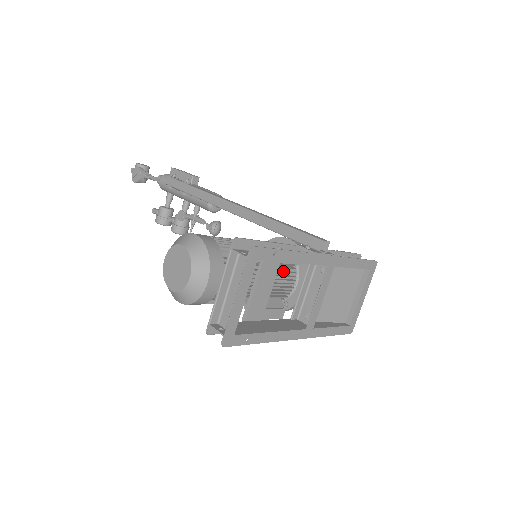
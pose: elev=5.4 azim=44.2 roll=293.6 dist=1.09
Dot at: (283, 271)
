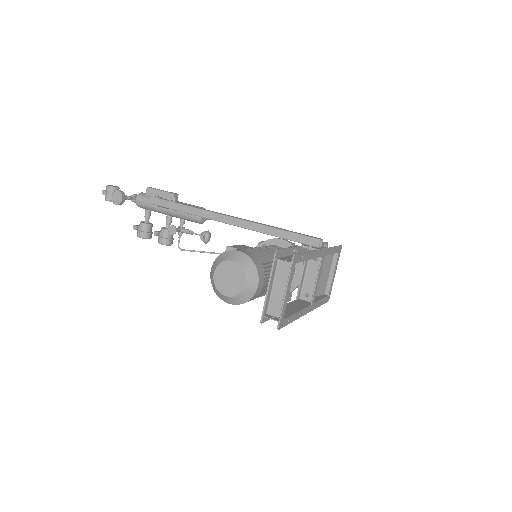
Dot at: occluded
